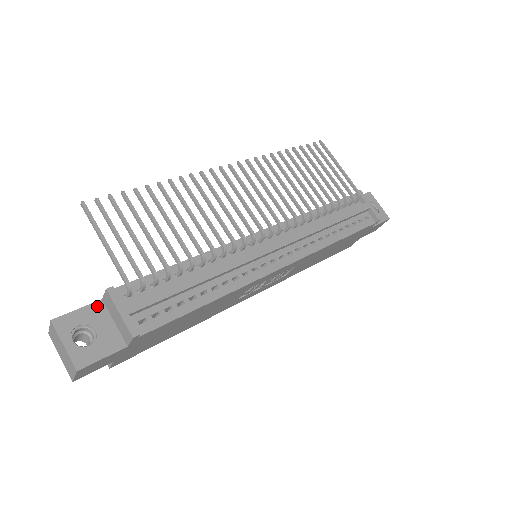
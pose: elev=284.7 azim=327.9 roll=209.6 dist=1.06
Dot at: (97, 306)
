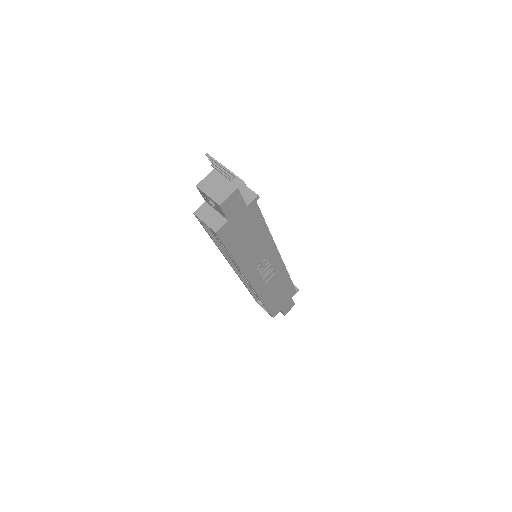
Dot at: occluded
